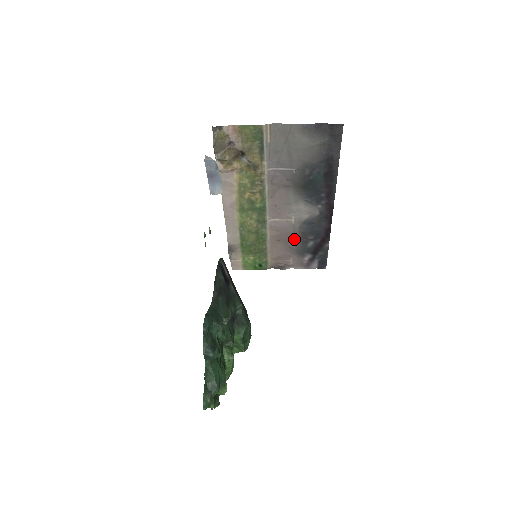
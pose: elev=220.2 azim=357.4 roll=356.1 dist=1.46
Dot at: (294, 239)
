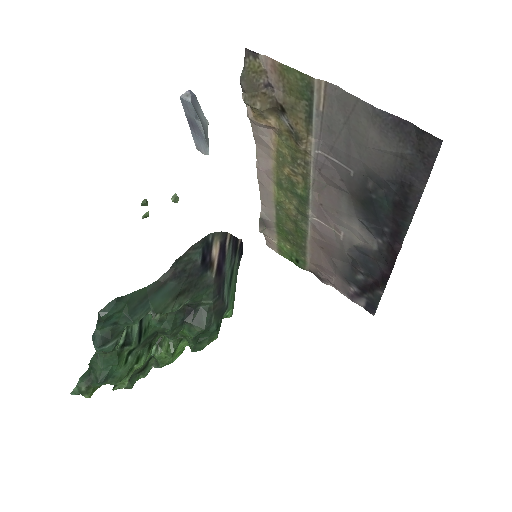
Dot at: (341, 258)
